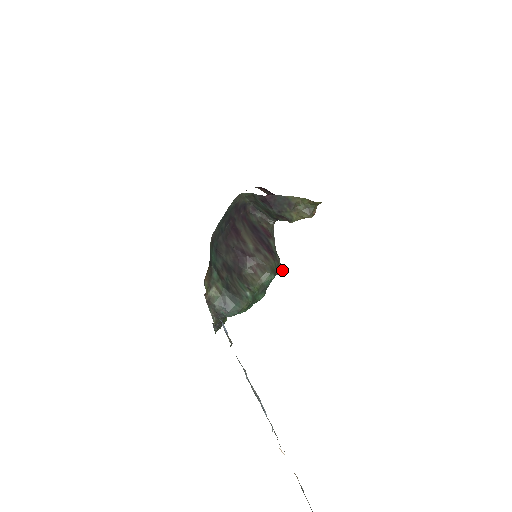
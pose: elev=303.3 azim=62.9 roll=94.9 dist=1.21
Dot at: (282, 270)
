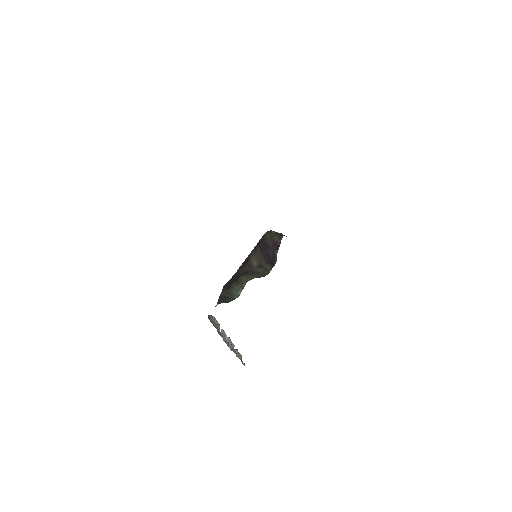
Dot at: occluded
